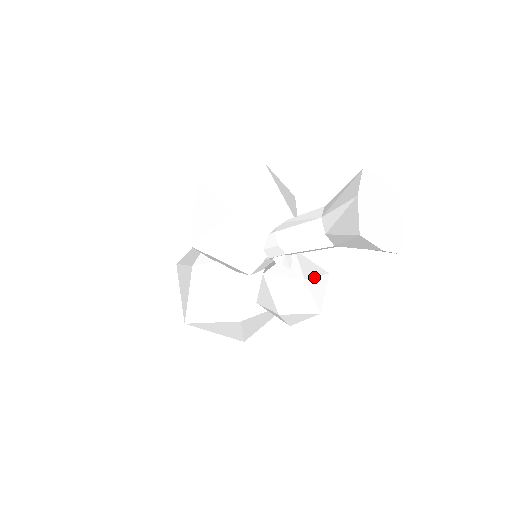
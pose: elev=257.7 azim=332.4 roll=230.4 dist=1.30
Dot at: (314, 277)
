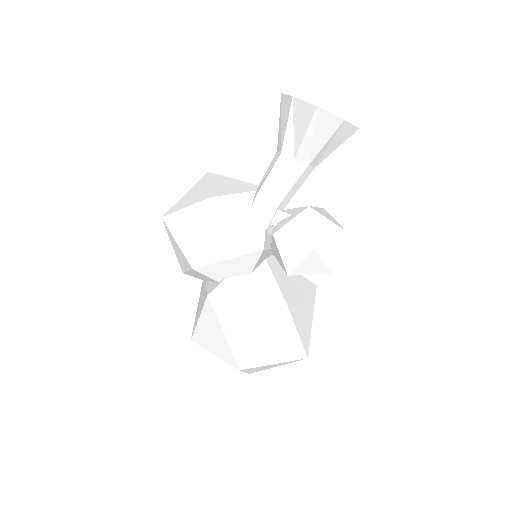
Dot at: (315, 207)
